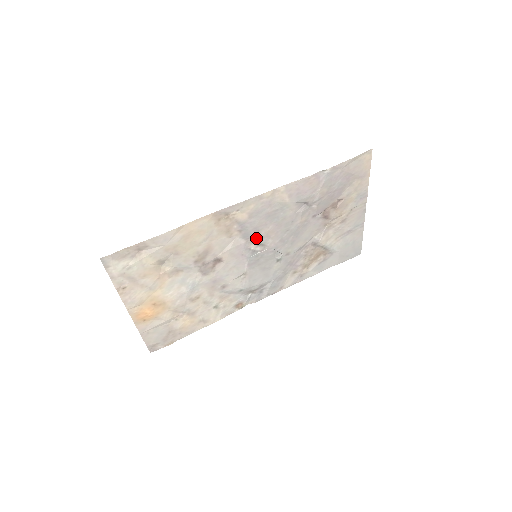
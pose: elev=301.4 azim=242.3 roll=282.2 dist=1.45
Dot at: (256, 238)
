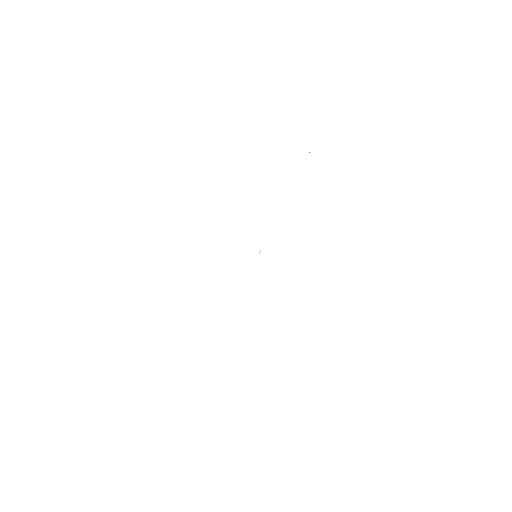
Dot at: occluded
